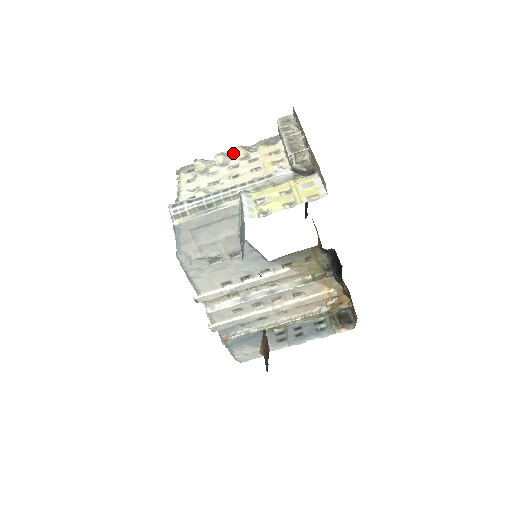
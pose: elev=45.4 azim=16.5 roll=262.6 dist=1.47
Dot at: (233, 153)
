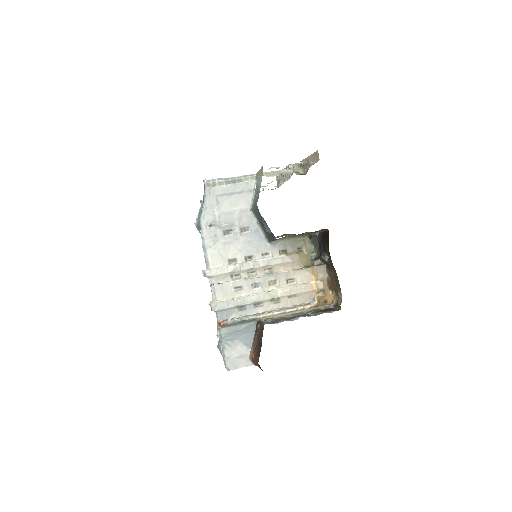
Dot at: occluded
